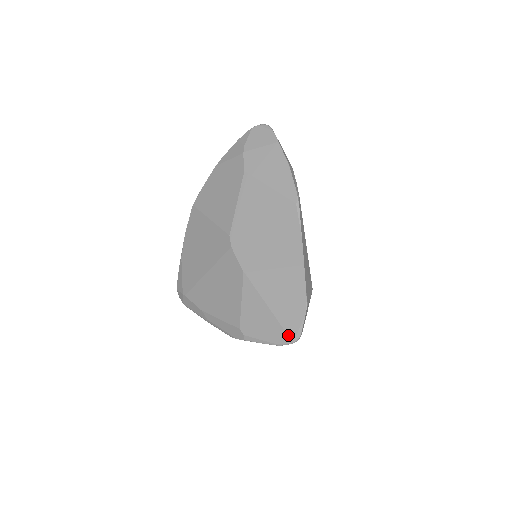
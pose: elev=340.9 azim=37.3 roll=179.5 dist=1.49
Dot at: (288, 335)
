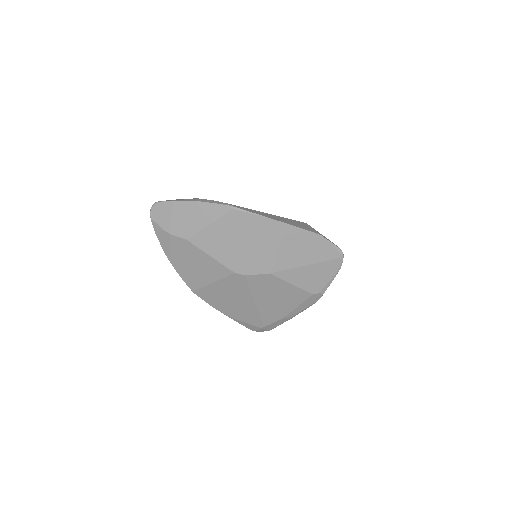
Dot at: (335, 259)
